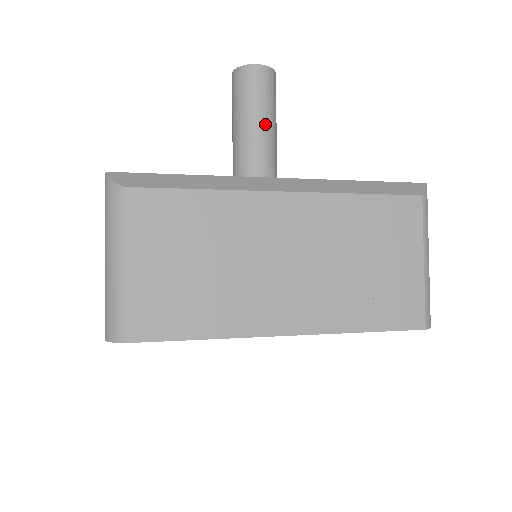
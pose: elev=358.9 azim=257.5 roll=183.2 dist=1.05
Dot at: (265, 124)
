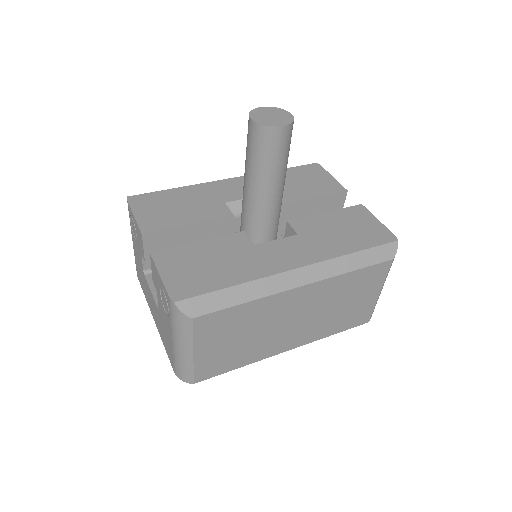
Dot at: (280, 177)
